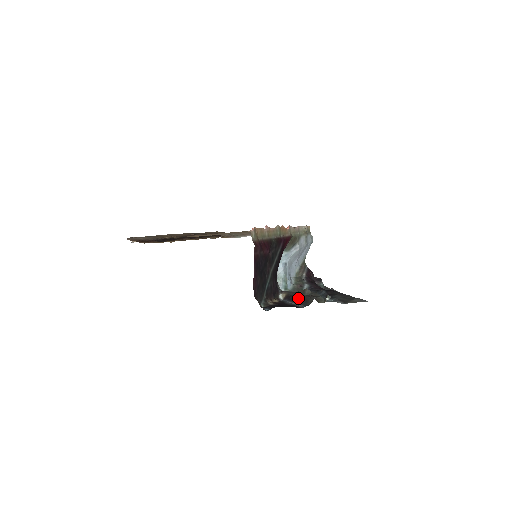
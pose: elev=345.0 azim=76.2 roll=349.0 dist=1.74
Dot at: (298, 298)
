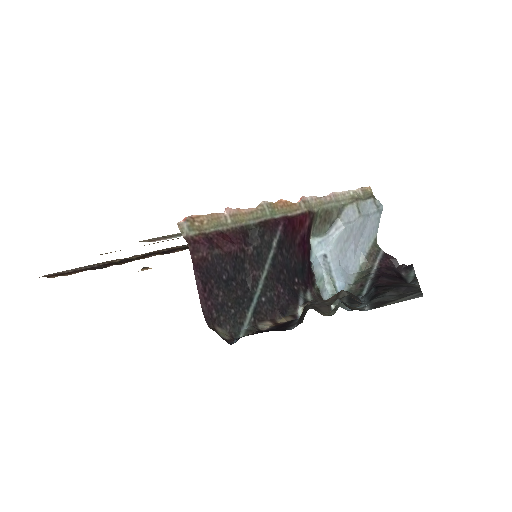
Dot at: occluded
